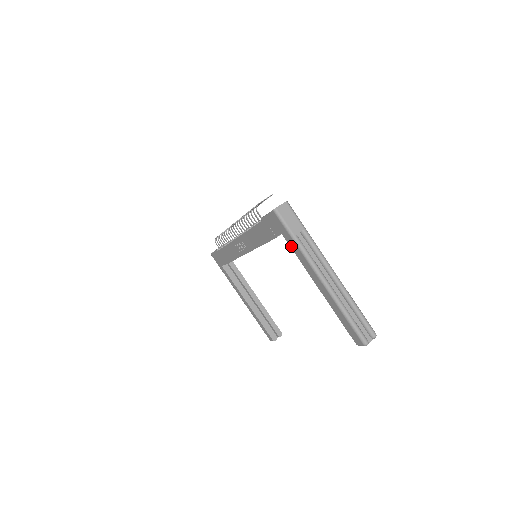
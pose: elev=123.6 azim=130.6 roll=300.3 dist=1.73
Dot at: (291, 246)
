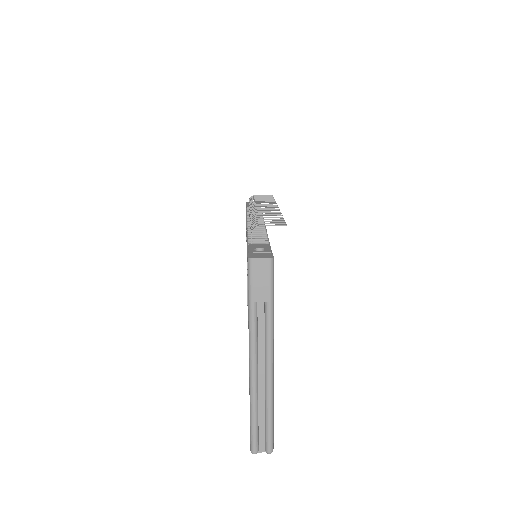
Dot at: occluded
